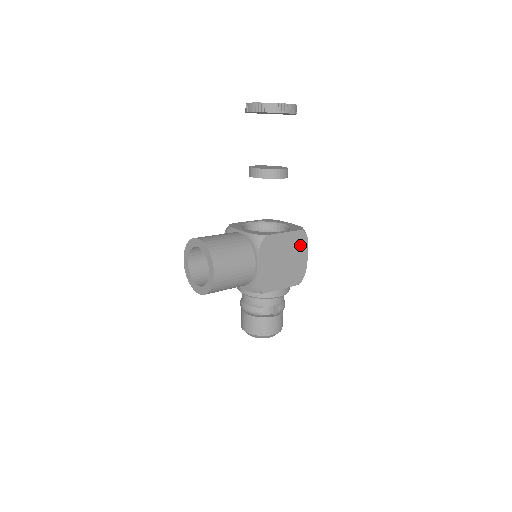
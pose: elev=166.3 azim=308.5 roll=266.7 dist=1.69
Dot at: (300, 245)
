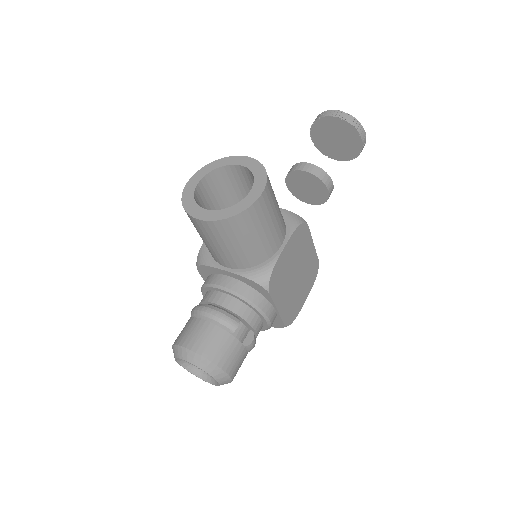
Dot at: (310, 277)
